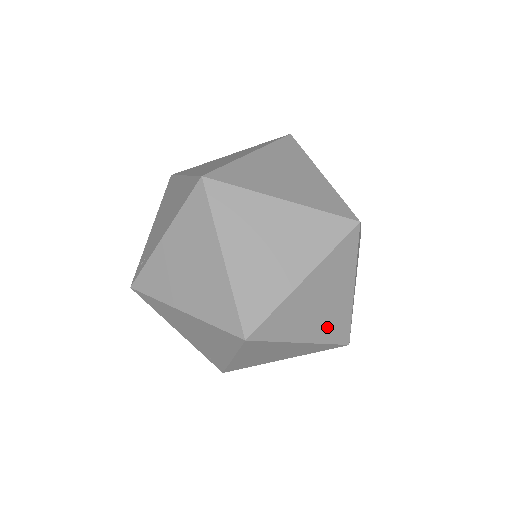
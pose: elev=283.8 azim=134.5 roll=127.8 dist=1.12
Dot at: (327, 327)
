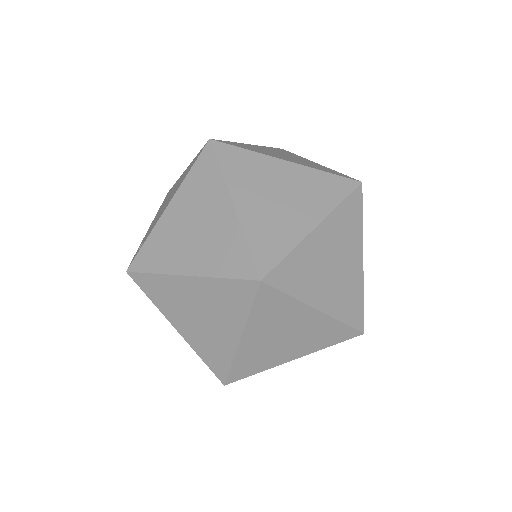
Dot at: (341, 299)
